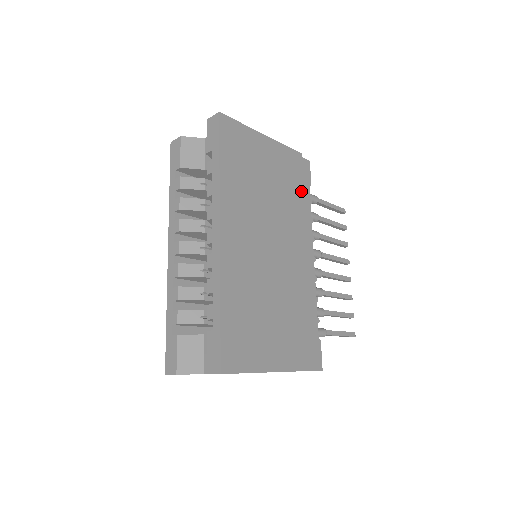
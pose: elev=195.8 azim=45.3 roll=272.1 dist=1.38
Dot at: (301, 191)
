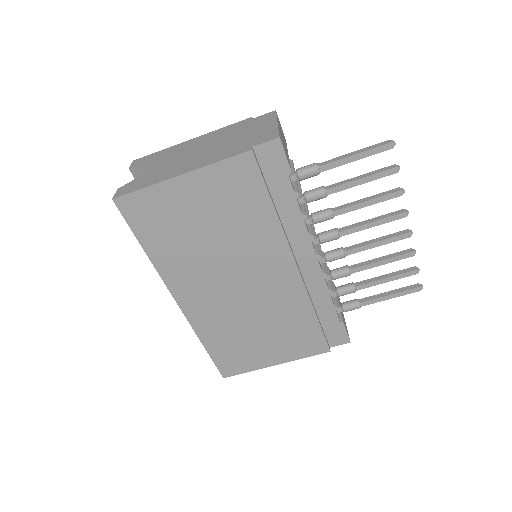
Dot at: (267, 202)
